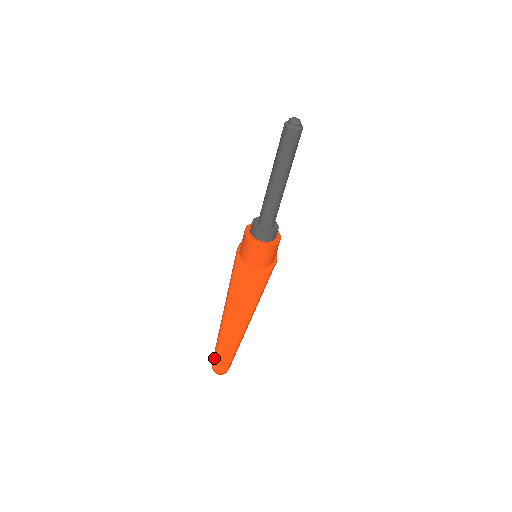
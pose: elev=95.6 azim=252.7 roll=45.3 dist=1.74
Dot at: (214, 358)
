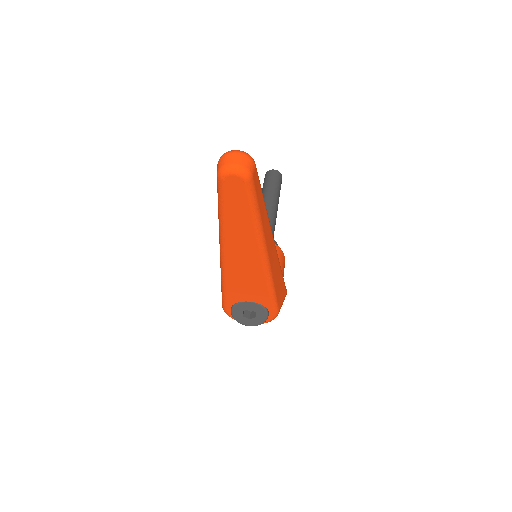
Dot at: occluded
